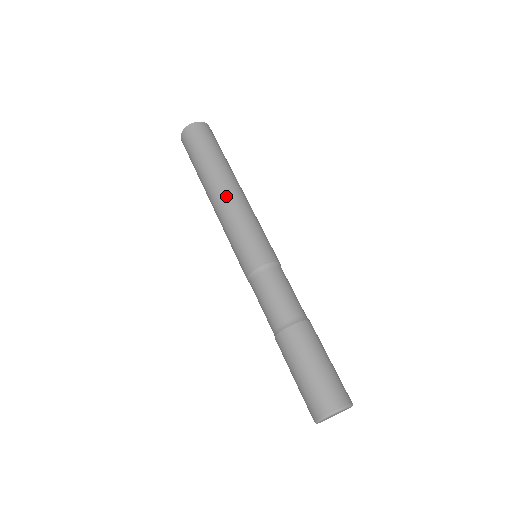
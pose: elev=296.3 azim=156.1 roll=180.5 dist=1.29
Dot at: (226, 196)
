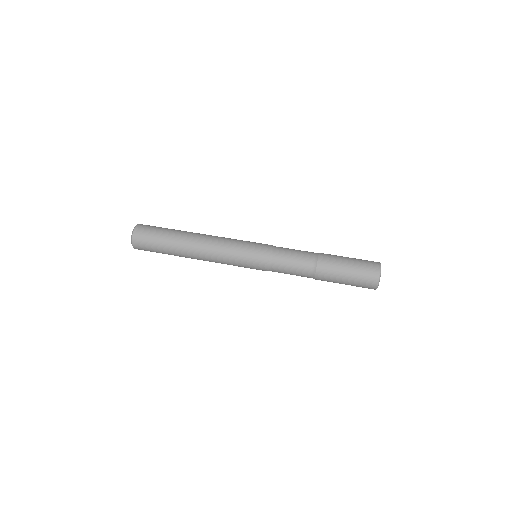
Dot at: (205, 253)
